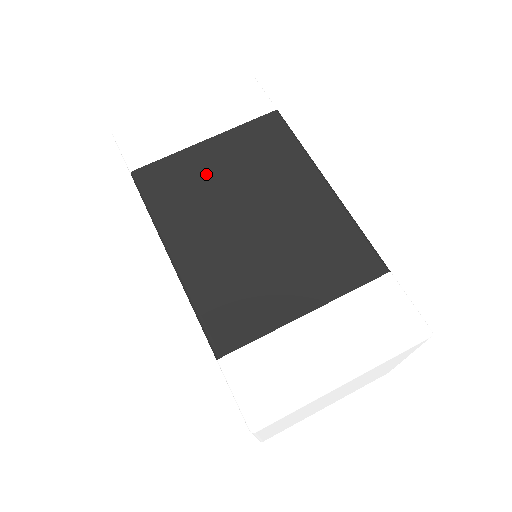
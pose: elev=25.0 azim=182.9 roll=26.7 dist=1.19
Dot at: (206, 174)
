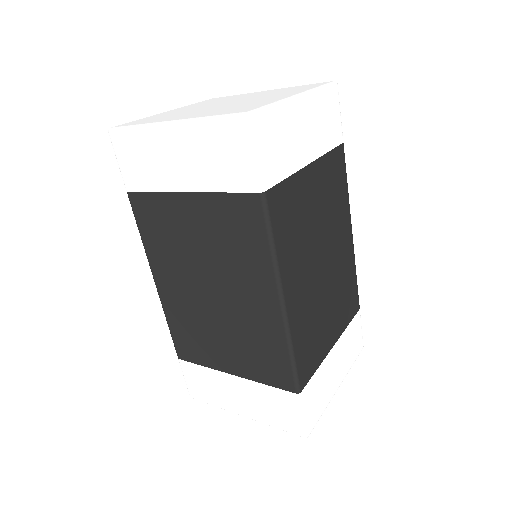
Dot at: (307, 209)
